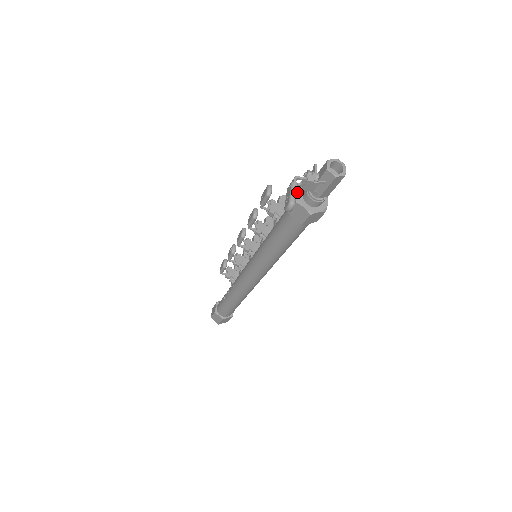
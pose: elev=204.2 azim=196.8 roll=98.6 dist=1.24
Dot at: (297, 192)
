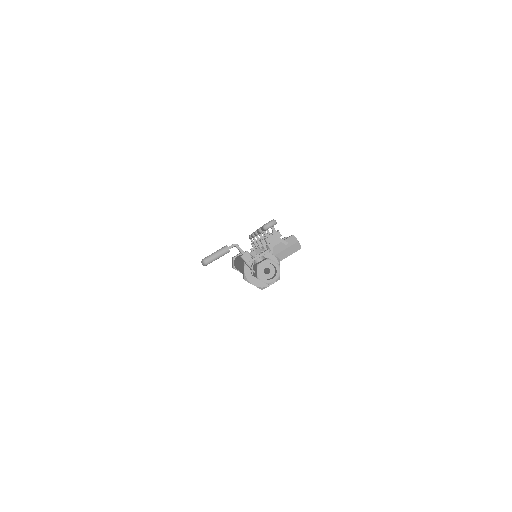
Dot at: occluded
